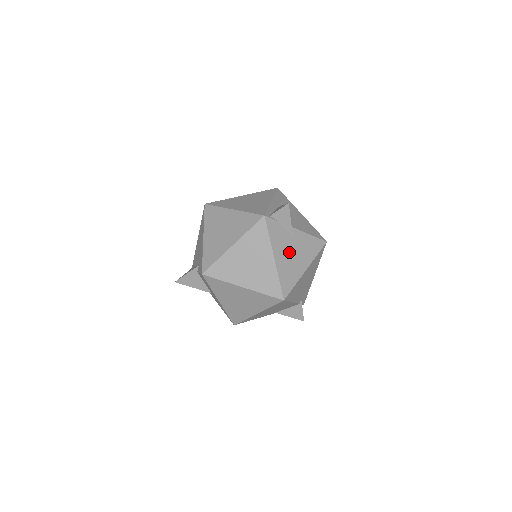
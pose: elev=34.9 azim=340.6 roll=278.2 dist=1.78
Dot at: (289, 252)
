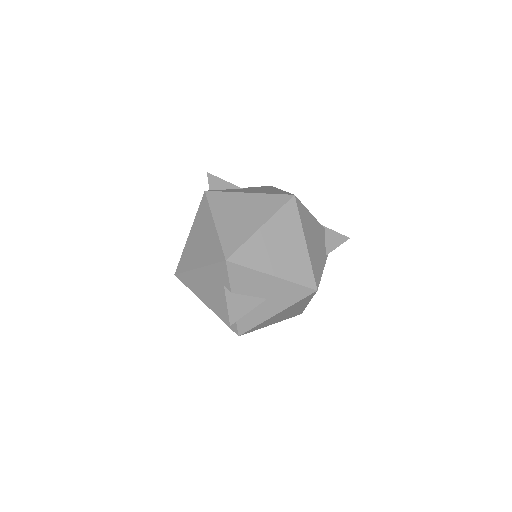
Dot at: occluded
